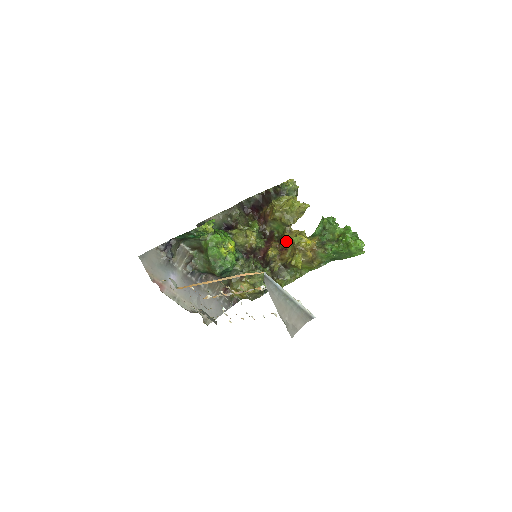
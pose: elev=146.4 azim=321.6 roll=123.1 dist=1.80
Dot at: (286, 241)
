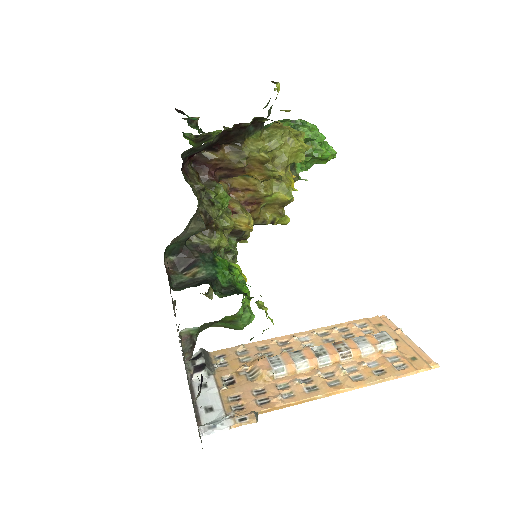
Dot at: (265, 196)
